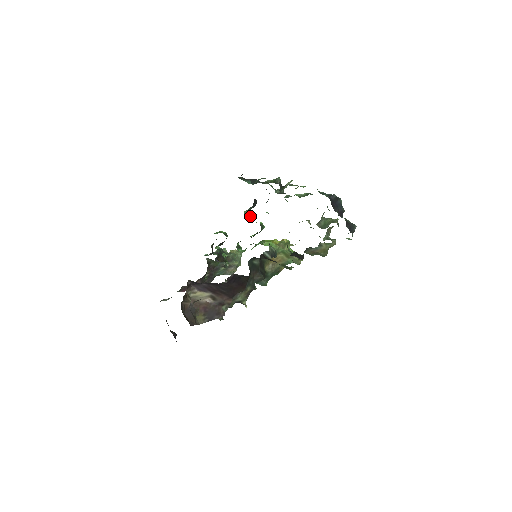
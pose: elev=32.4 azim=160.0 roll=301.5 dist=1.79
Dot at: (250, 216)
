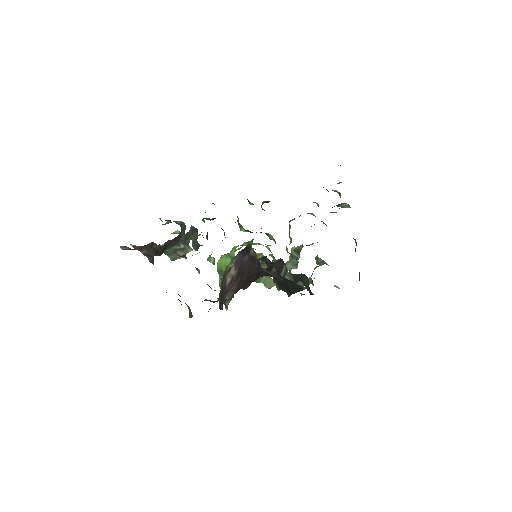
Dot at: occluded
